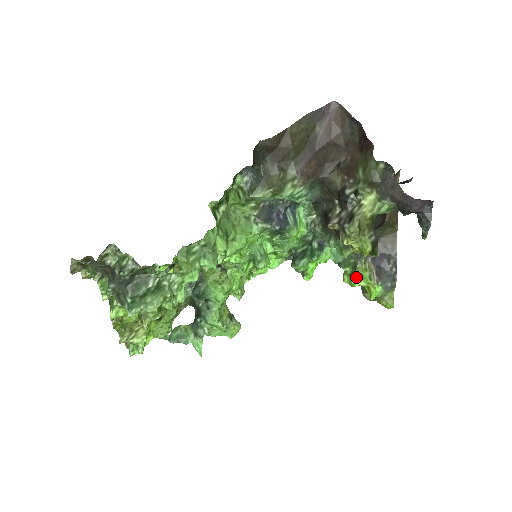
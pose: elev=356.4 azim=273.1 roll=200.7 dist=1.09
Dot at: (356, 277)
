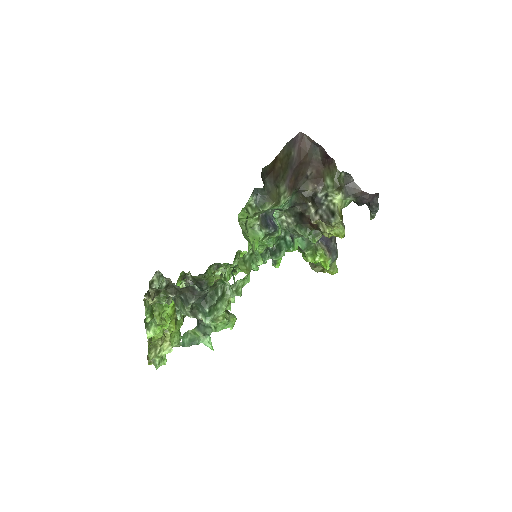
Dot at: (318, 256)
